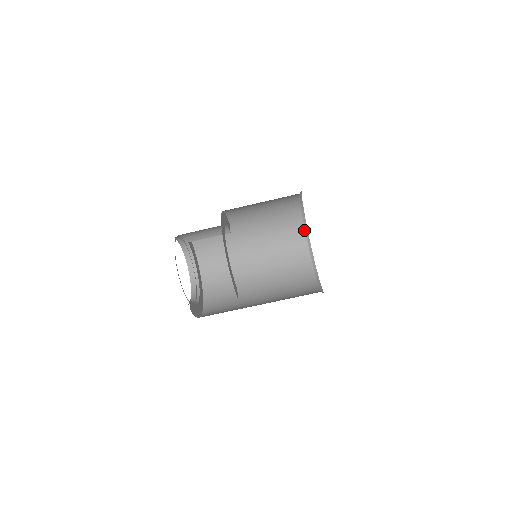
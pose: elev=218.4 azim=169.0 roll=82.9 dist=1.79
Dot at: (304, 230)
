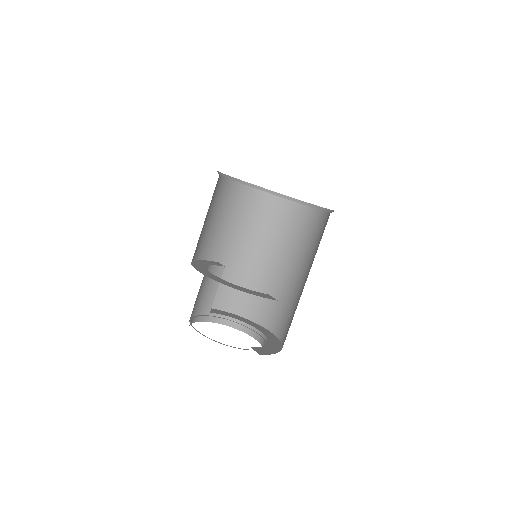
Dot at: (270, 195)
